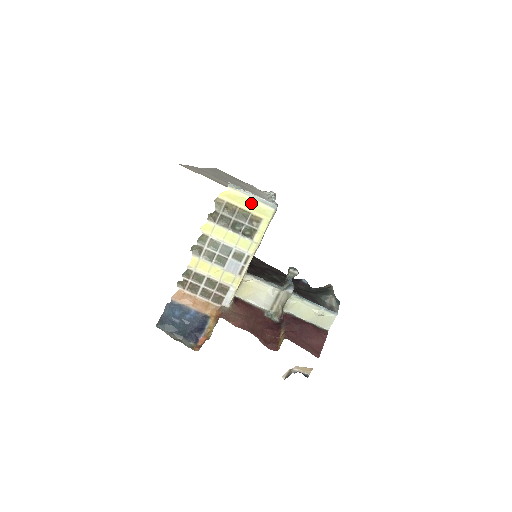
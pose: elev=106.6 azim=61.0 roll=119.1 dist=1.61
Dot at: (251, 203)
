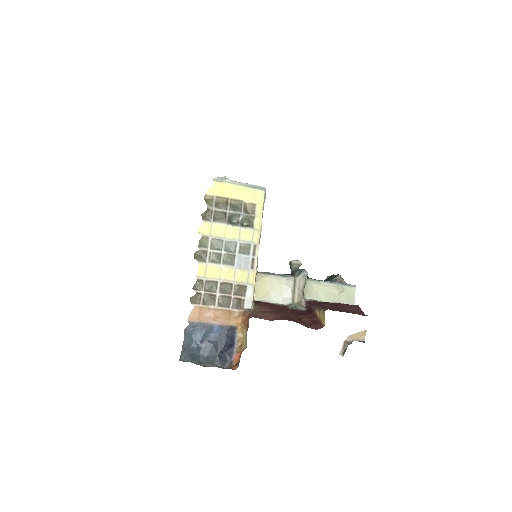
Dot at: (240, 191)
